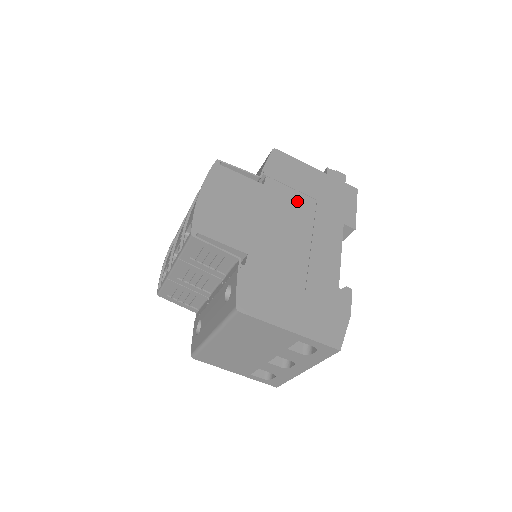
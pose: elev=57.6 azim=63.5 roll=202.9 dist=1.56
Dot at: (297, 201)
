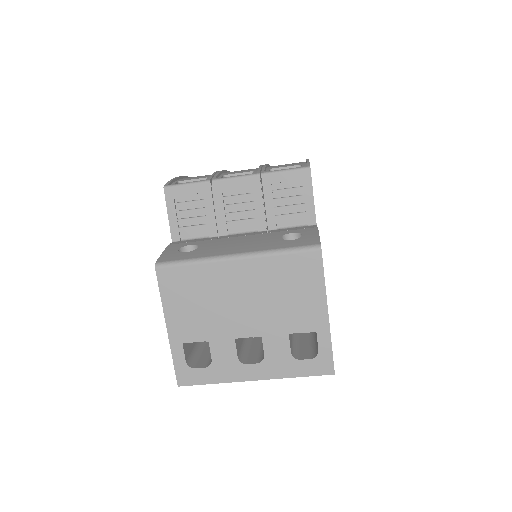
Dot at: occluded
